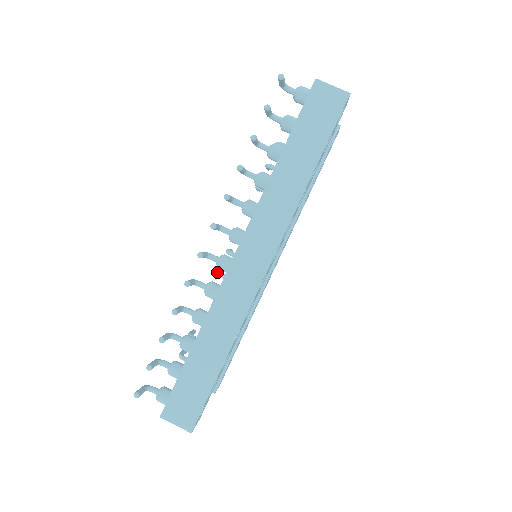
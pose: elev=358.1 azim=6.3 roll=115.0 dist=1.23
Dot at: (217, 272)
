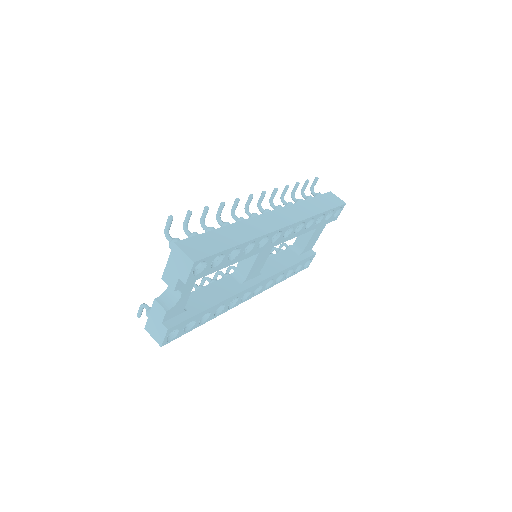
Dot at: occluded
